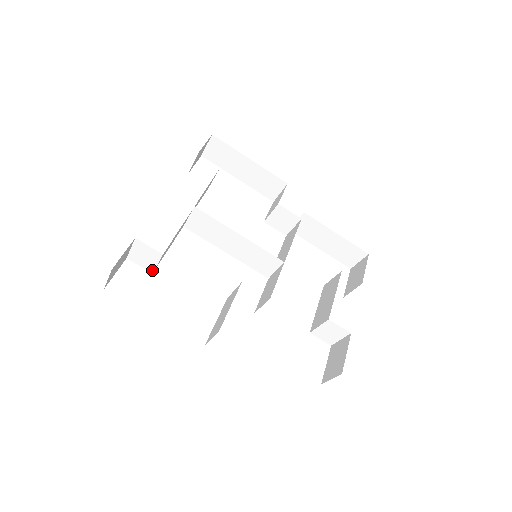
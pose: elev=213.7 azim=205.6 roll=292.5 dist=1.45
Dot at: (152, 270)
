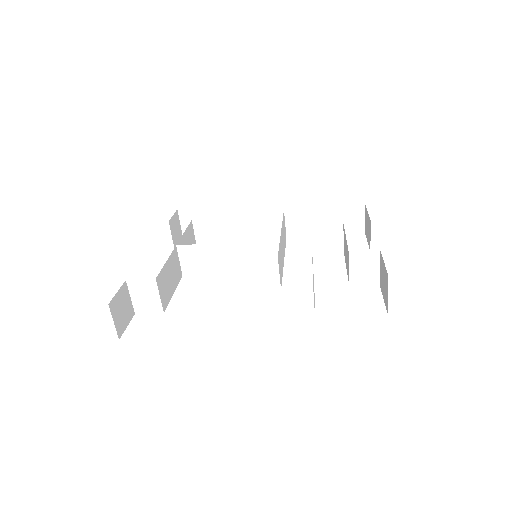
Dot at: (161, 309)
